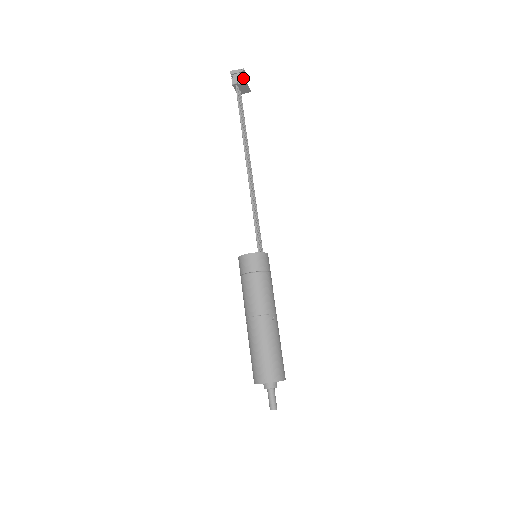
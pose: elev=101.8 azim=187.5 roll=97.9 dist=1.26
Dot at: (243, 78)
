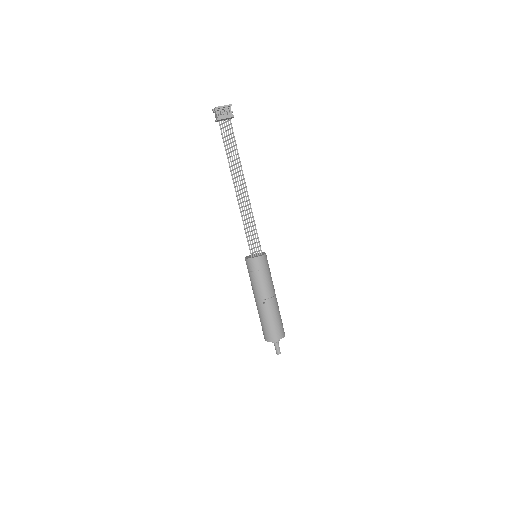
Dot at: (224, 109)
